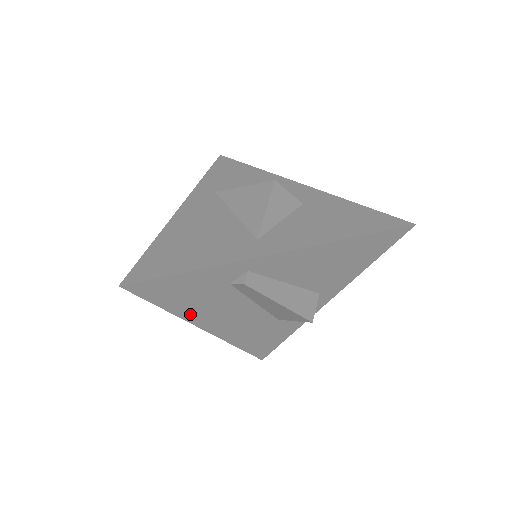
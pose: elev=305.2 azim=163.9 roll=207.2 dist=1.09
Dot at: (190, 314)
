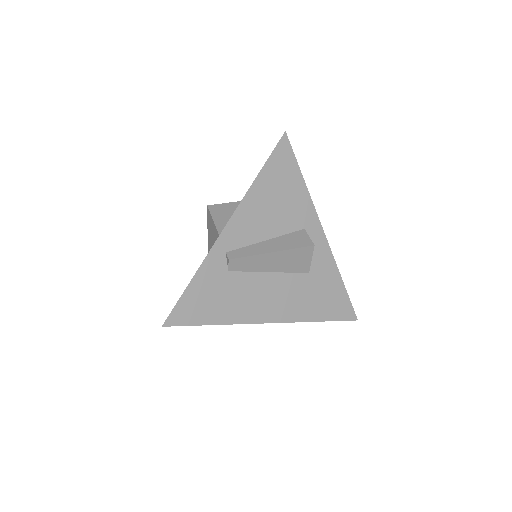
Dot at: (236, 316)
